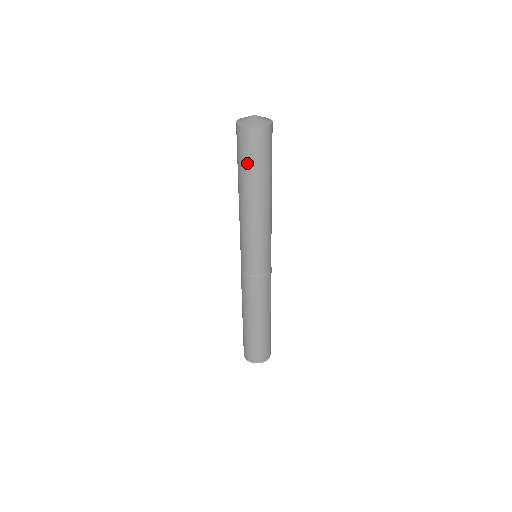
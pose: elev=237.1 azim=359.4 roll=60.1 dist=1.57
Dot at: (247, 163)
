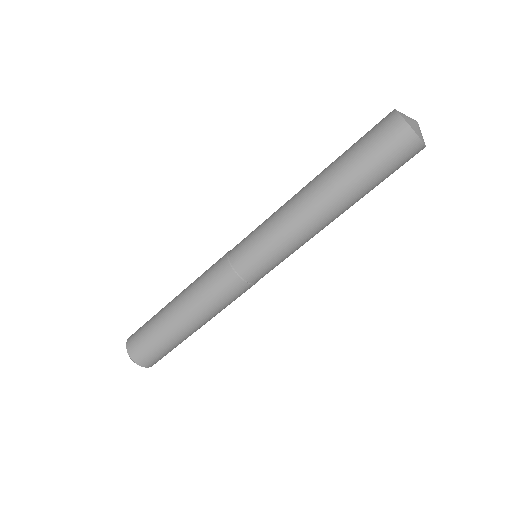
Dot at: (360, 152)
